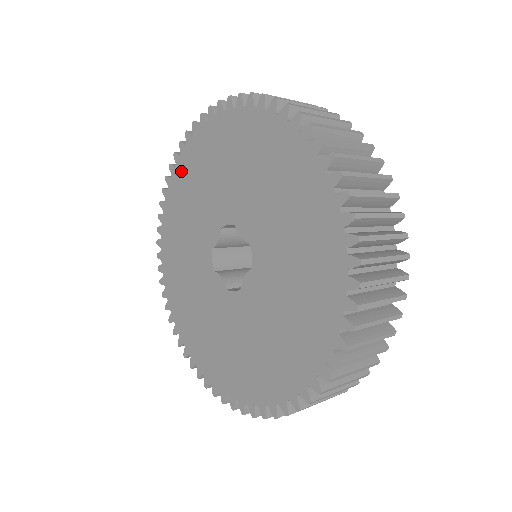
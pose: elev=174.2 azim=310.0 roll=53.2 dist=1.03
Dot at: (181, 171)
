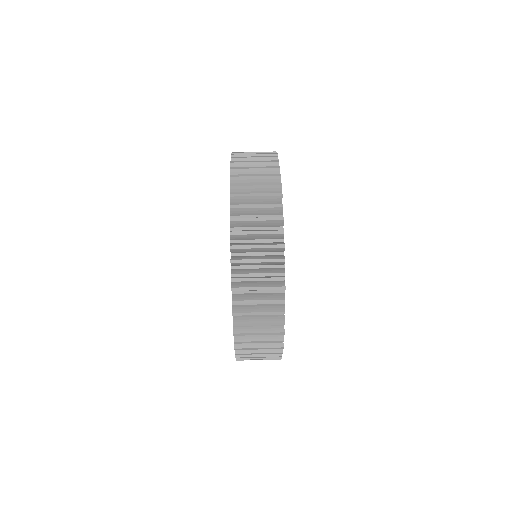
Dot at: occluded
